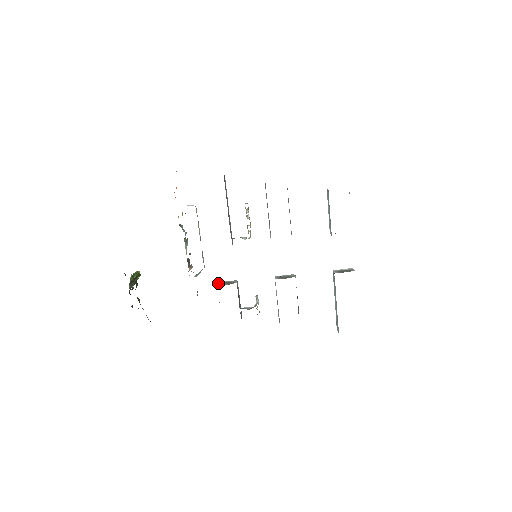
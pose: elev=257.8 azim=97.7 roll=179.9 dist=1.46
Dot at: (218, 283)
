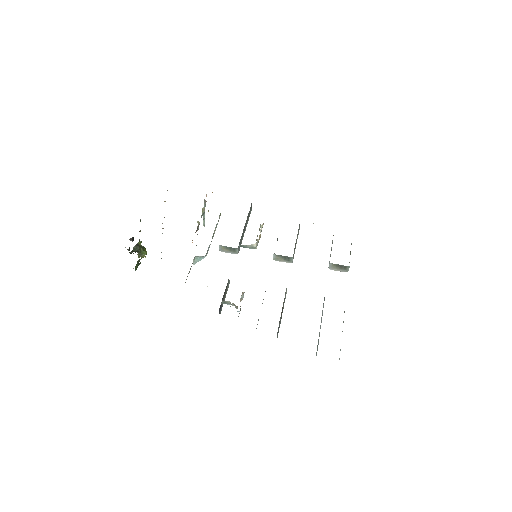
Dot at: occluded
